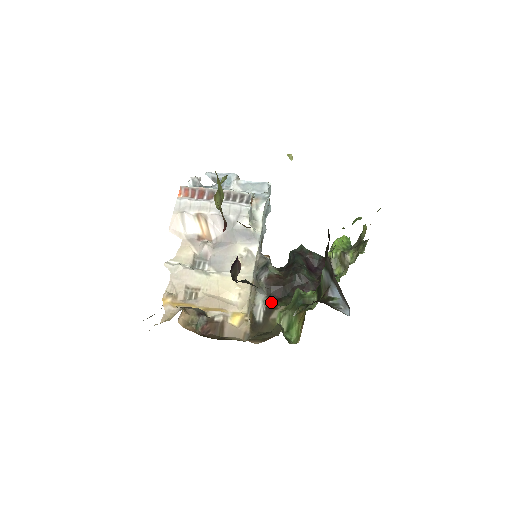
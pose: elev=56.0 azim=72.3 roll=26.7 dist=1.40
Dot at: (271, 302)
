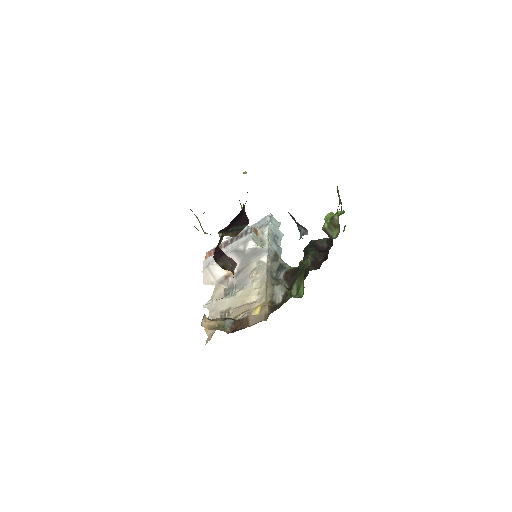
Dot at: (291, 288)
